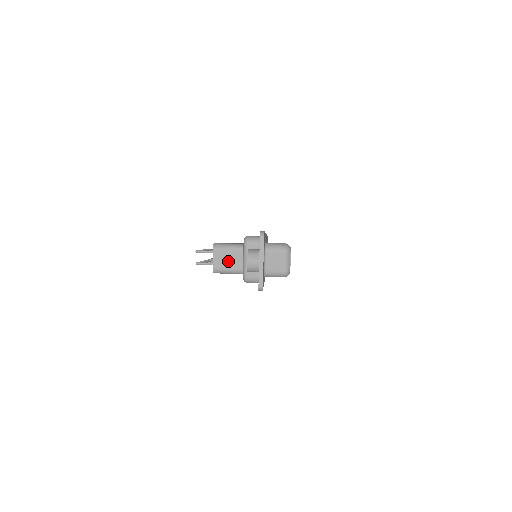
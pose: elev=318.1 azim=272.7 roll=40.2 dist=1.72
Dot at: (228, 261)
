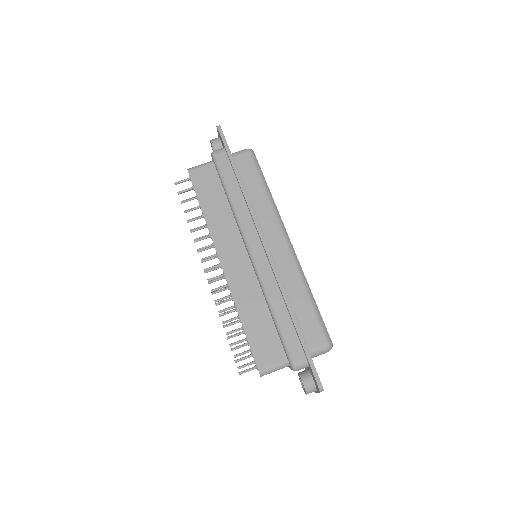
Dot at: occluded
